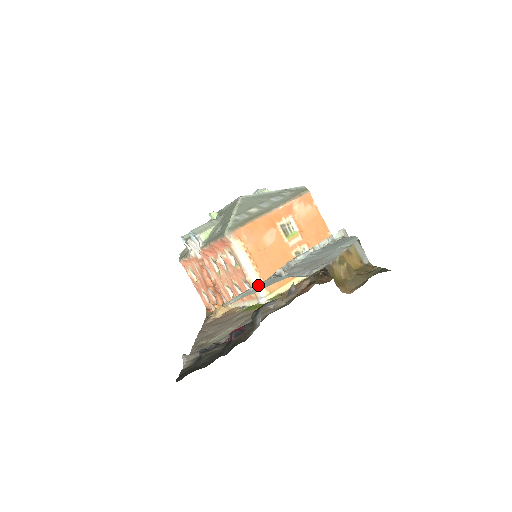
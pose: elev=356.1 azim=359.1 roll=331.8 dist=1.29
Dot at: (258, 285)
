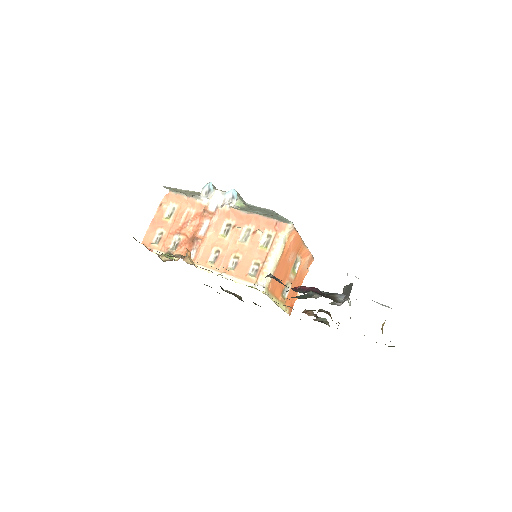
Dot at: occluded
